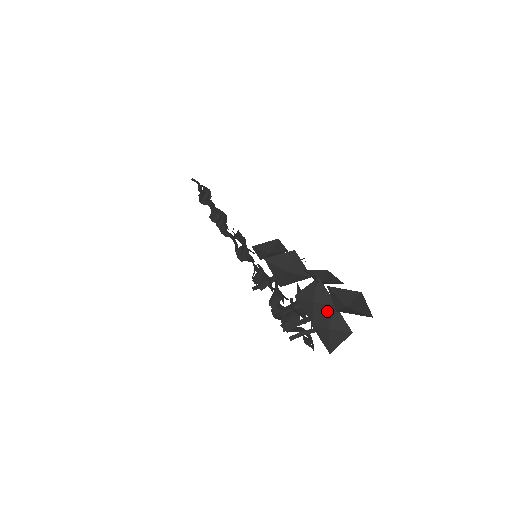
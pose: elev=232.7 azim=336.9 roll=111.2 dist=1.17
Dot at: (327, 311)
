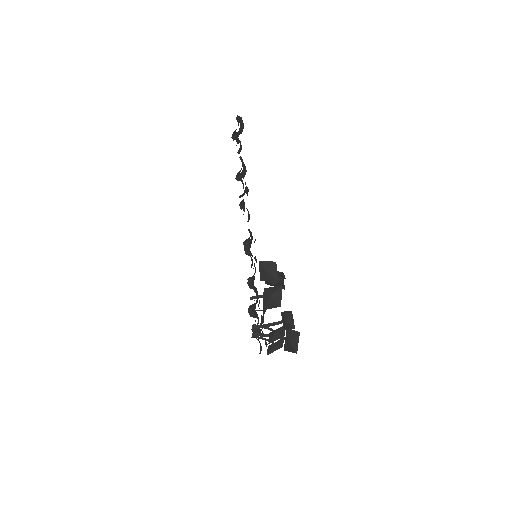
Dot at: (279, 340)
